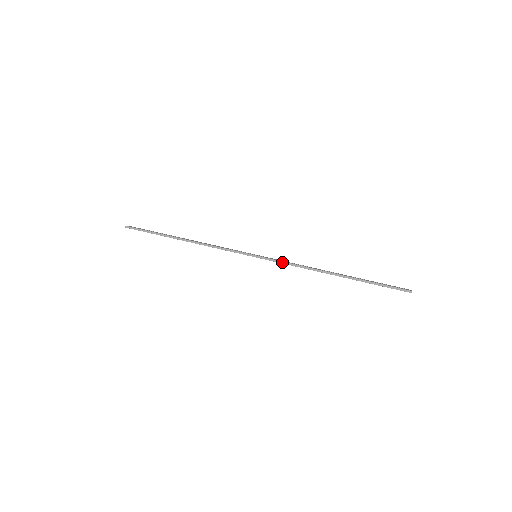
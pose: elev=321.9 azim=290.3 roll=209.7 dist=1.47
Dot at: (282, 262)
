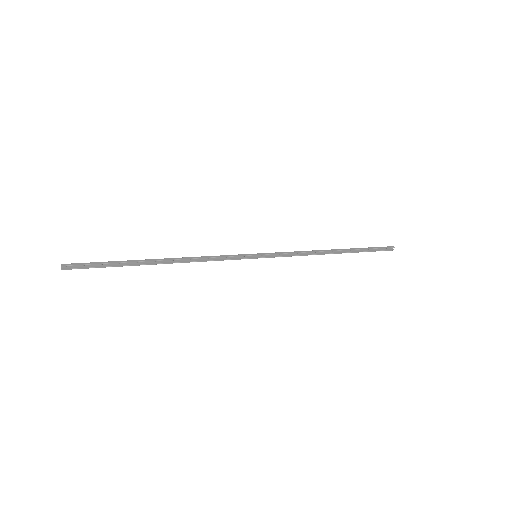
Dot at: (285, 252)
